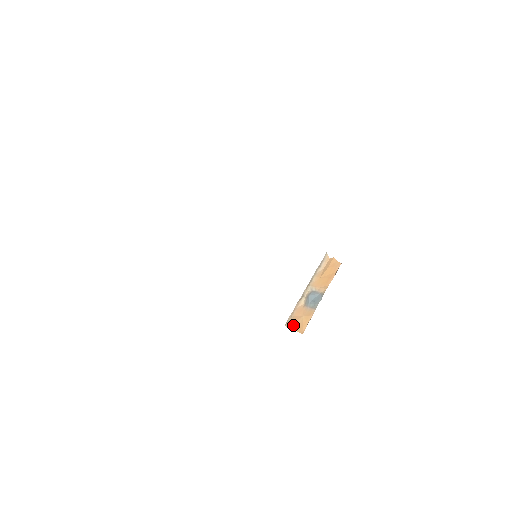
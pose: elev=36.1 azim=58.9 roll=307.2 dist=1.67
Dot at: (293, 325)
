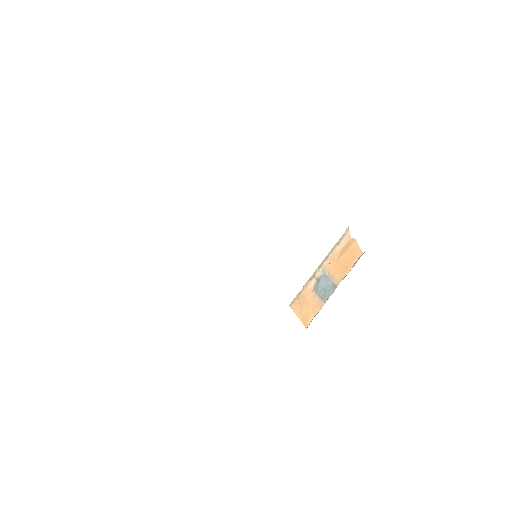
Dot at: (298, 311)
